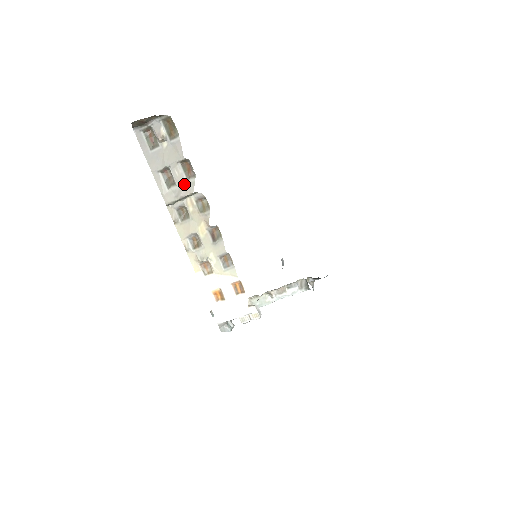
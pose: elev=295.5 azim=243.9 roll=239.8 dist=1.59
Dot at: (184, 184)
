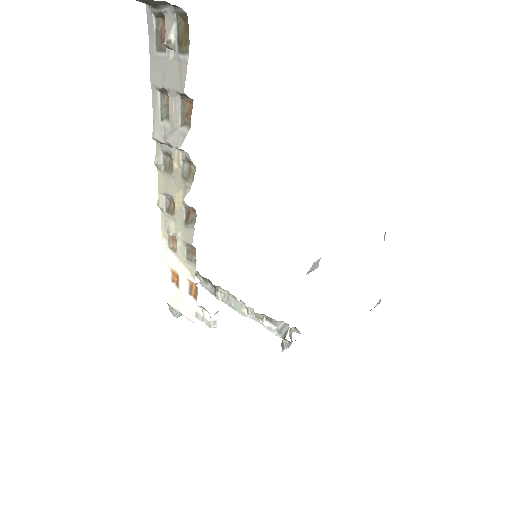
Dot at: (176, 128)
